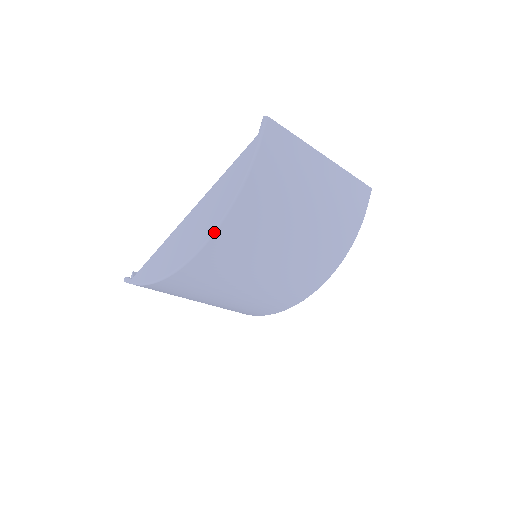
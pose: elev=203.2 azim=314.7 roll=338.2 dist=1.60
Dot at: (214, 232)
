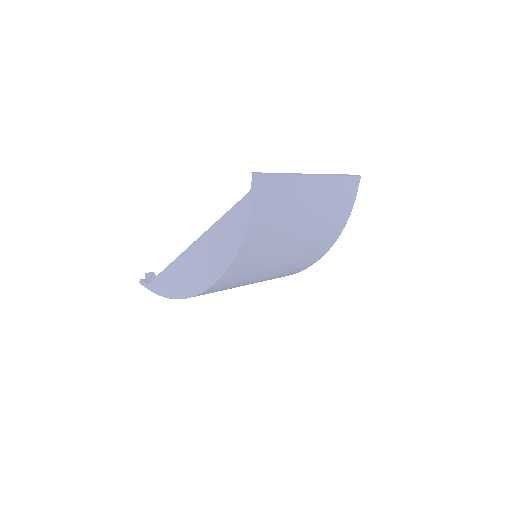
Dot at: (220, 276)
